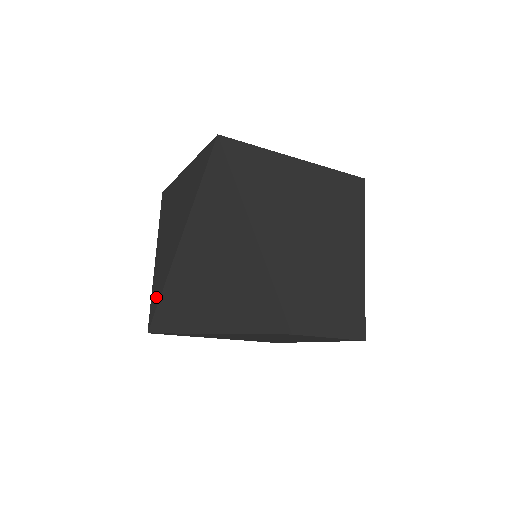
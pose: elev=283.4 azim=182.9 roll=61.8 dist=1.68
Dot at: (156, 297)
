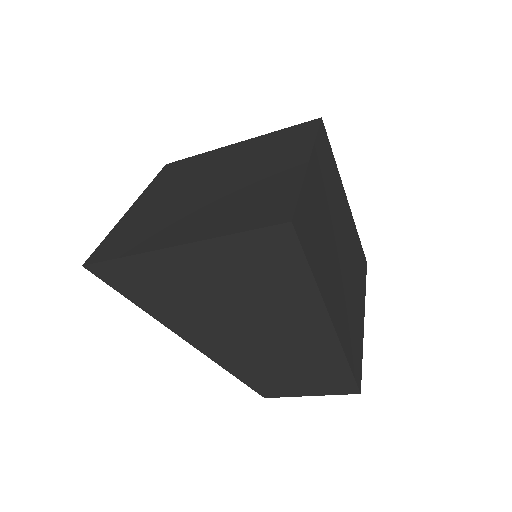
Dot at: occluded
